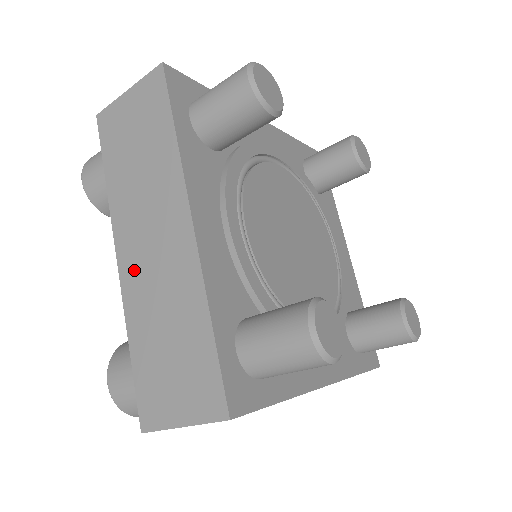
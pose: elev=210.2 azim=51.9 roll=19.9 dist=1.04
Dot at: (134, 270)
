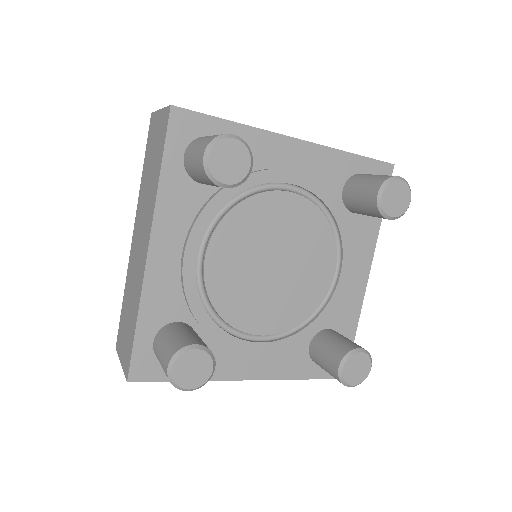
Dot at: occluded
